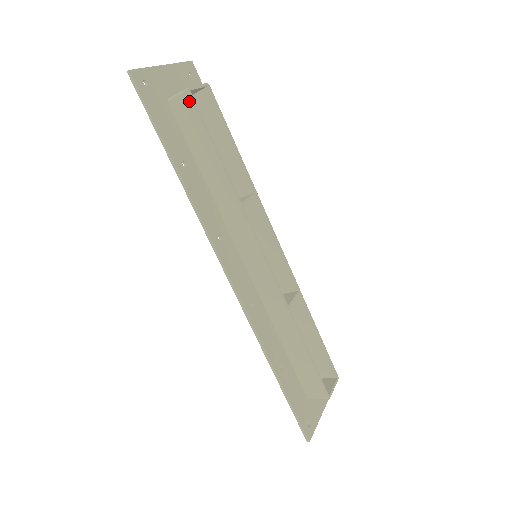
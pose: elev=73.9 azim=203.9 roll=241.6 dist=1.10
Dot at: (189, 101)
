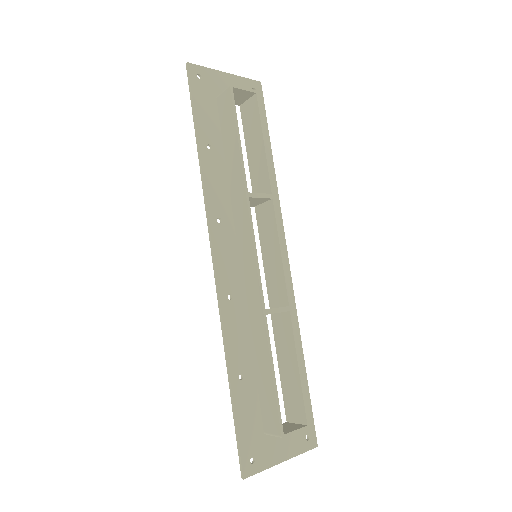
Dot at: (229, 96)
